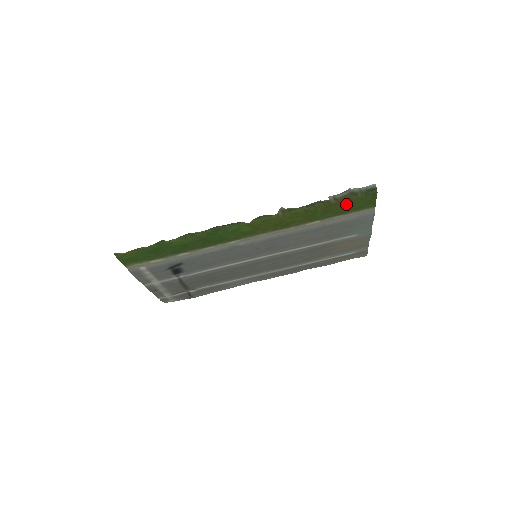
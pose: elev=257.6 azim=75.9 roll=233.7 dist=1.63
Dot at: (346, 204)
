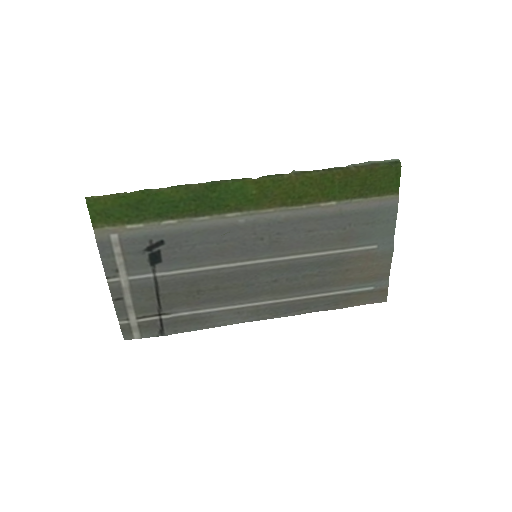
Dot at: (367, 177)
